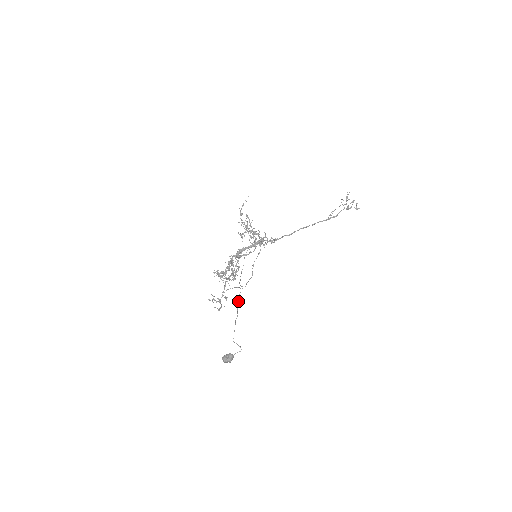
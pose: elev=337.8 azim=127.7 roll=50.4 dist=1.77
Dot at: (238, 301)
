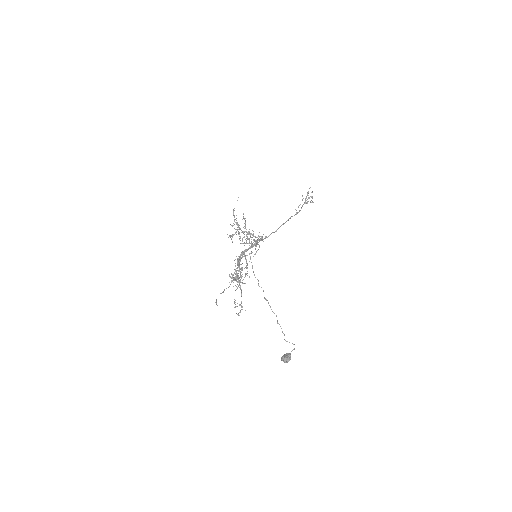
Dot at: (268, 302)
